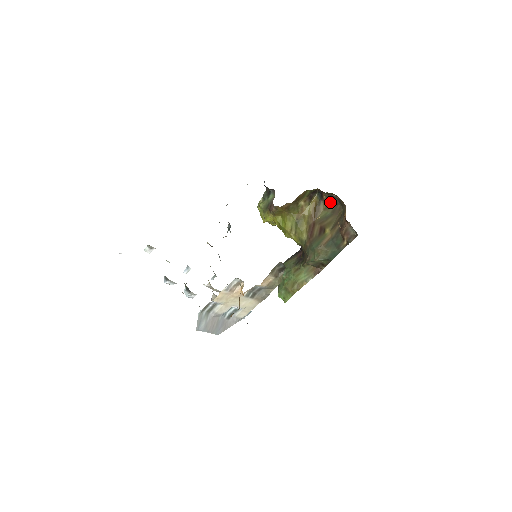
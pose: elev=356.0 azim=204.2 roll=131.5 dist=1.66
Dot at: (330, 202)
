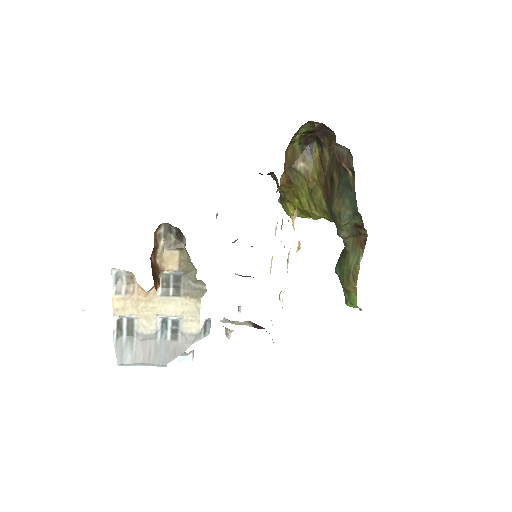
Dot at: occluded
